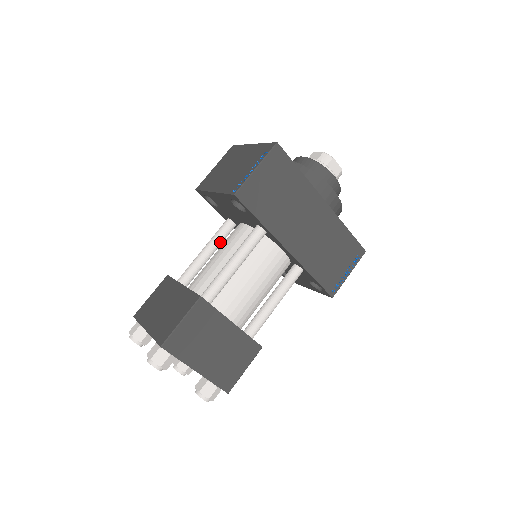
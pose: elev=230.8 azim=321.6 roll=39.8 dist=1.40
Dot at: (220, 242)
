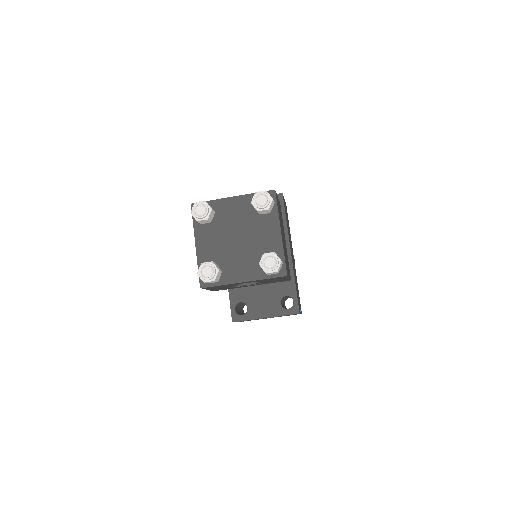
Dot at: occluded
